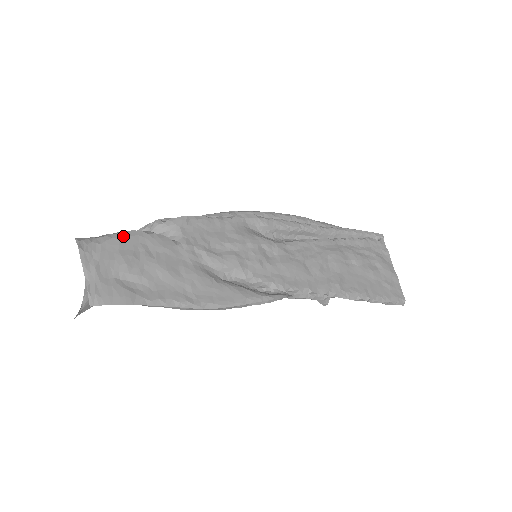
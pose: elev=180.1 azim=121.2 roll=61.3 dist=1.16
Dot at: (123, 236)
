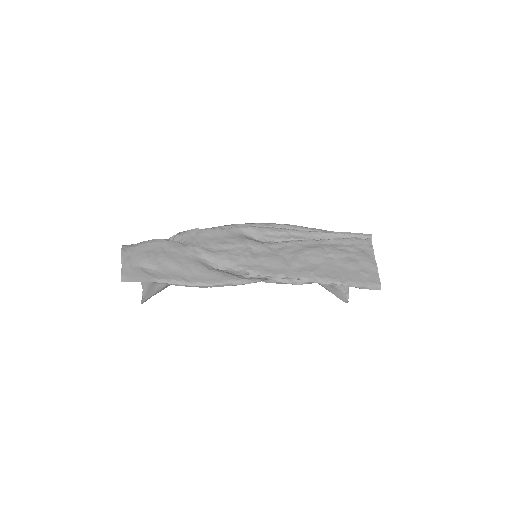
Dot at: (149, 242)
